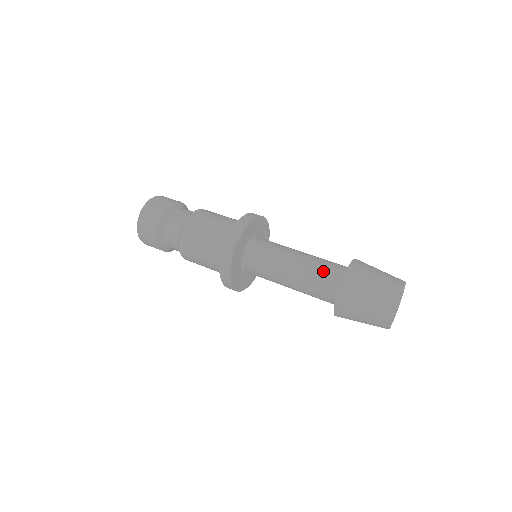
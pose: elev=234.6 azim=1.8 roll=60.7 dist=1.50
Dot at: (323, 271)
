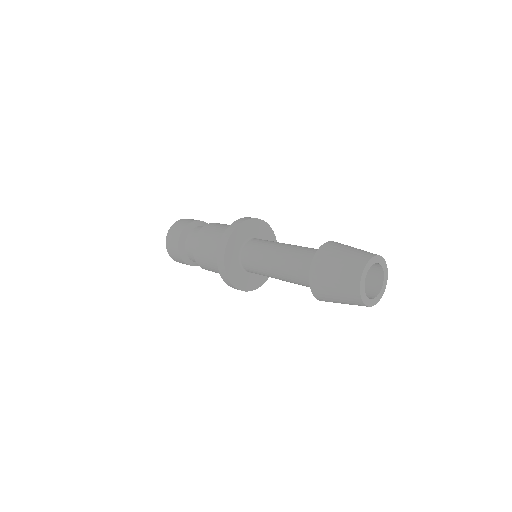
Dot at: (308, 249)
